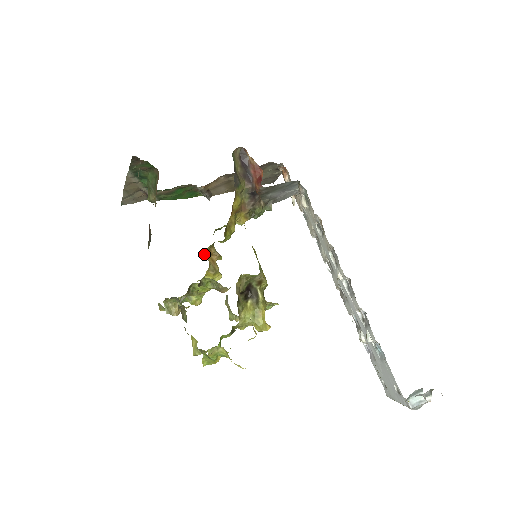
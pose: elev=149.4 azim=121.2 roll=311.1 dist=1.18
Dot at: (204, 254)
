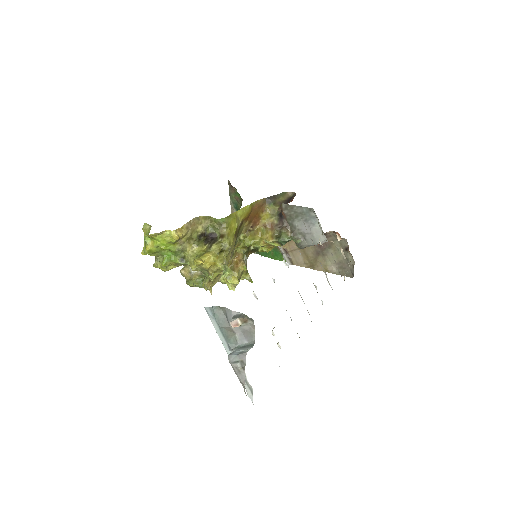
Dot at: (246, 276)
